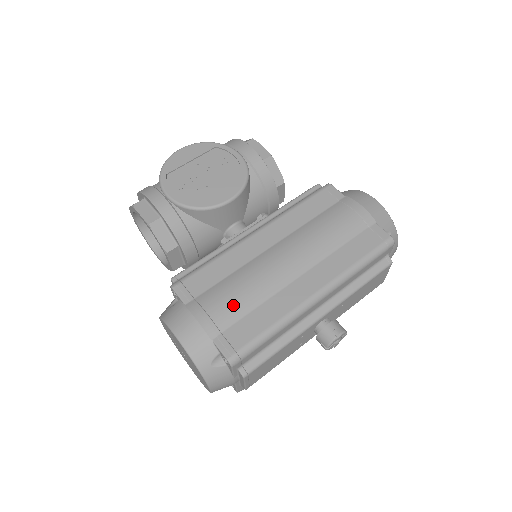
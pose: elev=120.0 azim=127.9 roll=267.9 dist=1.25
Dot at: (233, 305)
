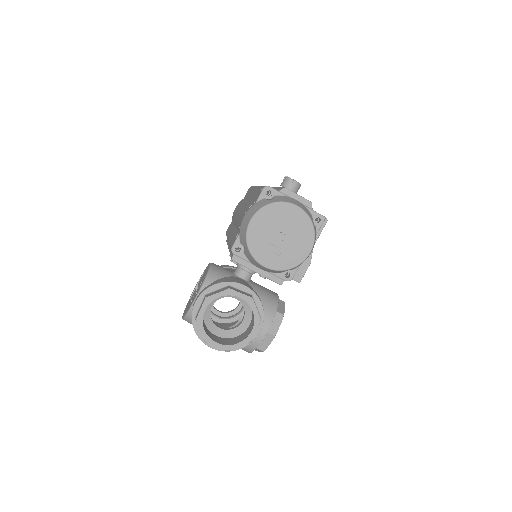
Dot at: occluded
